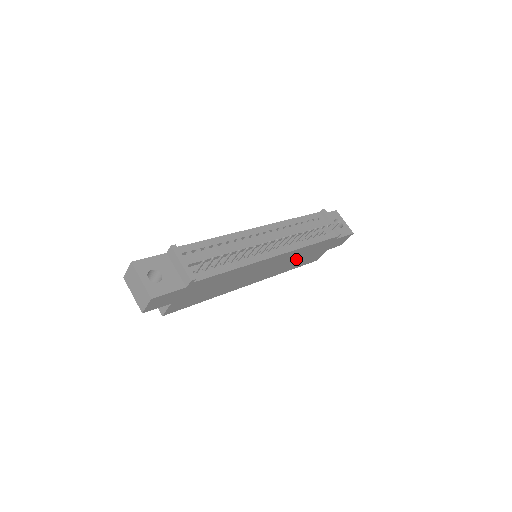
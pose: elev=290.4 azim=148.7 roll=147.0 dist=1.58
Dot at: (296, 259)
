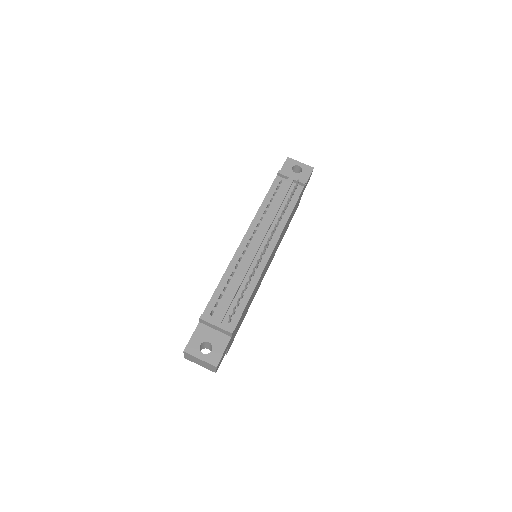
Dot at: (285, 229)
